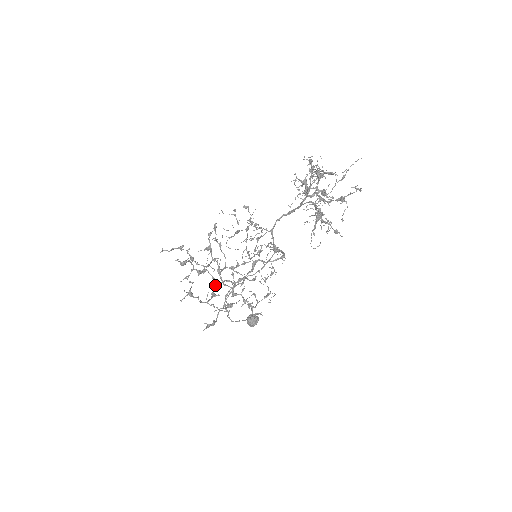
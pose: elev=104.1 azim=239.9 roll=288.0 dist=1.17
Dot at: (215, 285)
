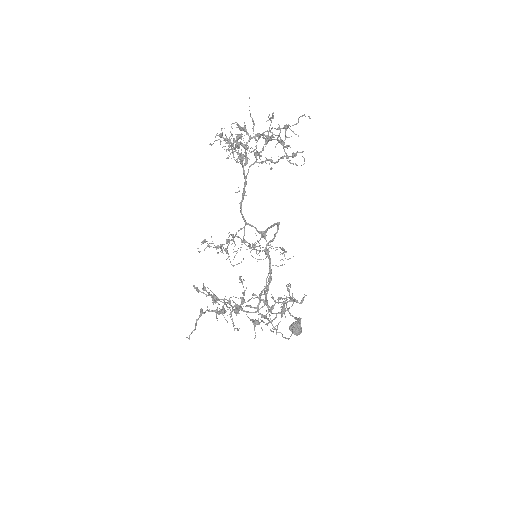
Dot at: (257, 309)
